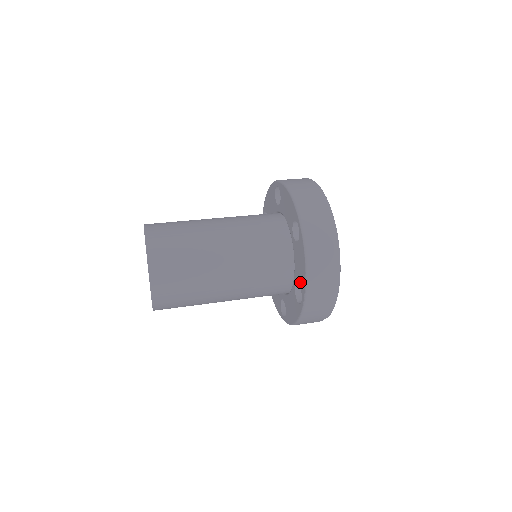
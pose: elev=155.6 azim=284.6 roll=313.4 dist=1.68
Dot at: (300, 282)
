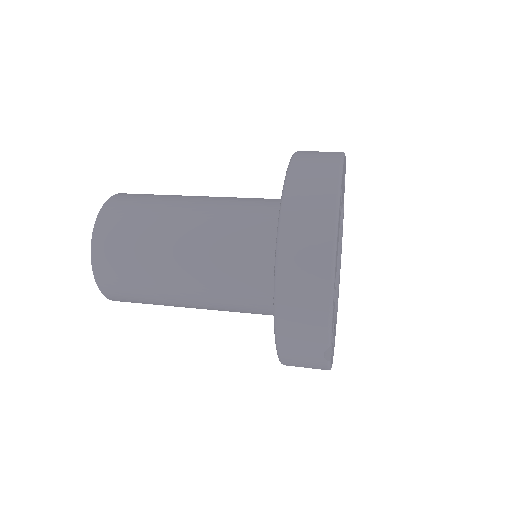
Dot at: occluded
